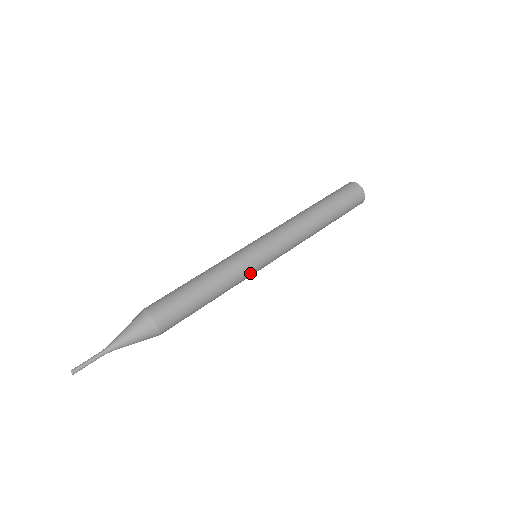
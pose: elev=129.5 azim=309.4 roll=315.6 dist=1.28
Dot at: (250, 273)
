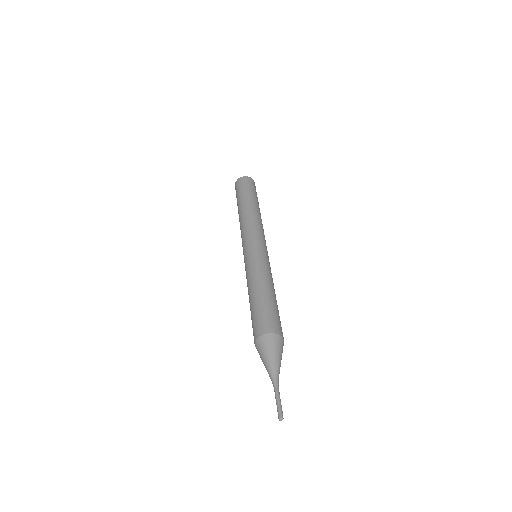
Dot at: (265, 259)
